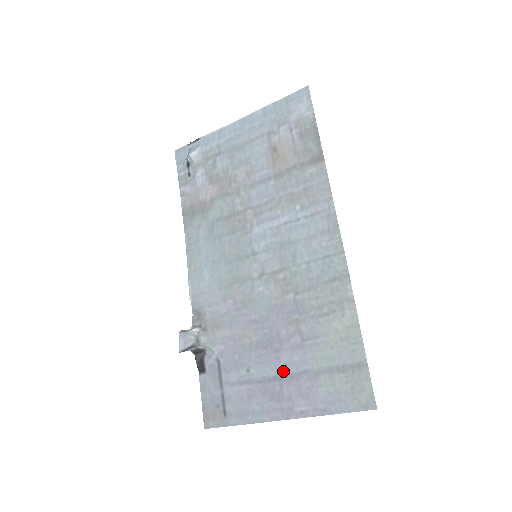
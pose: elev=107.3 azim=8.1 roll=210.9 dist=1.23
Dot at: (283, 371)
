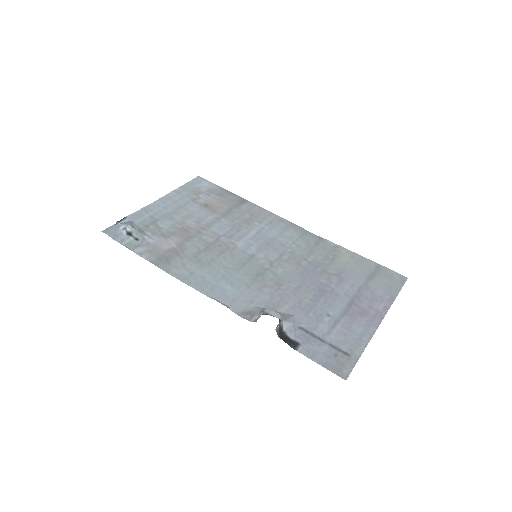
Dot at: (349, 298)
